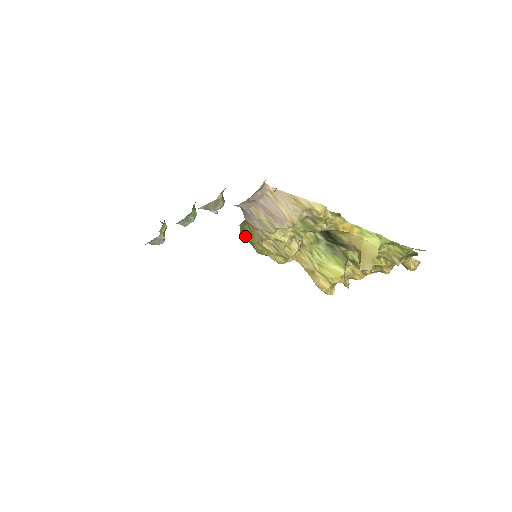
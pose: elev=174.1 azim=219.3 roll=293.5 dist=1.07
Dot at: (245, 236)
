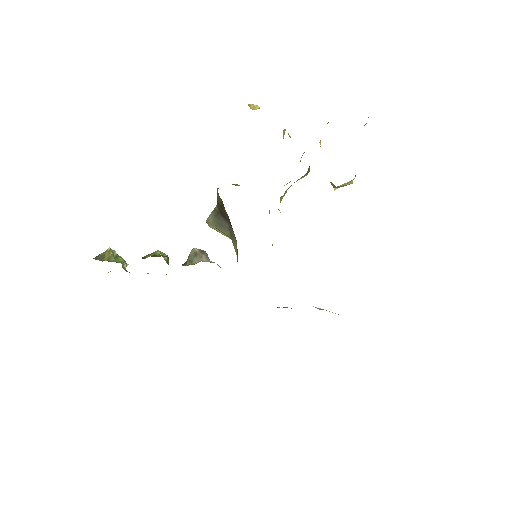
Dot at: occluded
